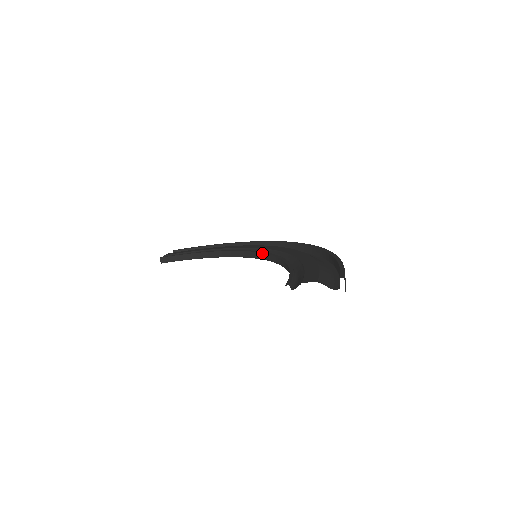
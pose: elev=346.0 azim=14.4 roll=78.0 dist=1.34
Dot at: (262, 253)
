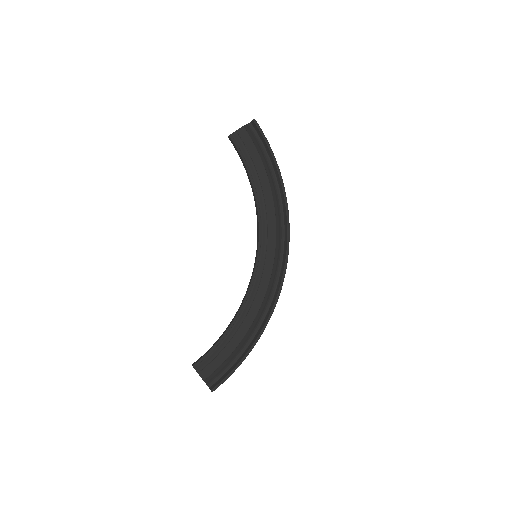
Dot at: (255, 268)
